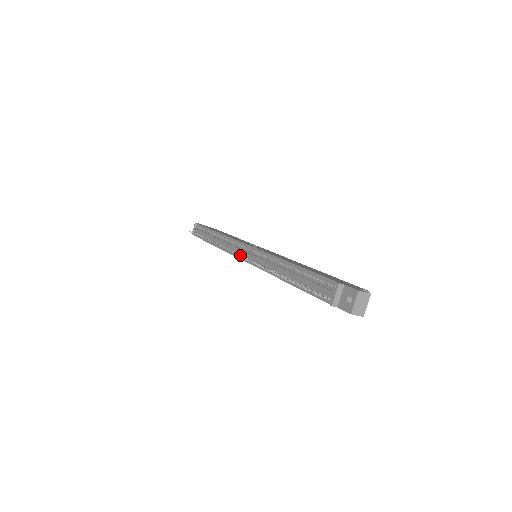
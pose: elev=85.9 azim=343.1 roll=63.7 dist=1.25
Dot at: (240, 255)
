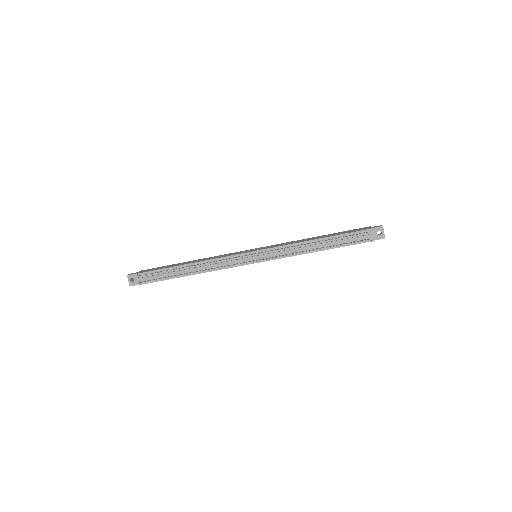
Dot at: (253, 261)
